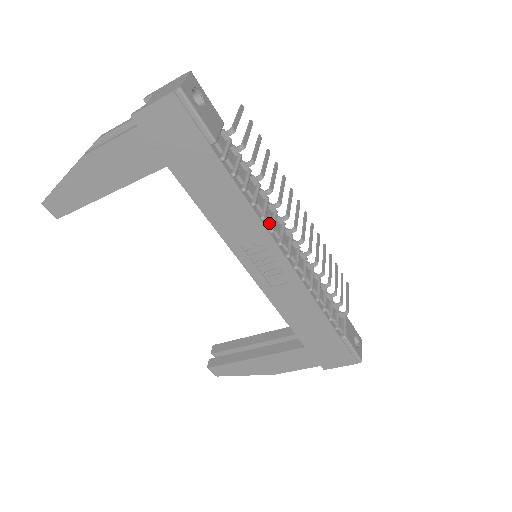
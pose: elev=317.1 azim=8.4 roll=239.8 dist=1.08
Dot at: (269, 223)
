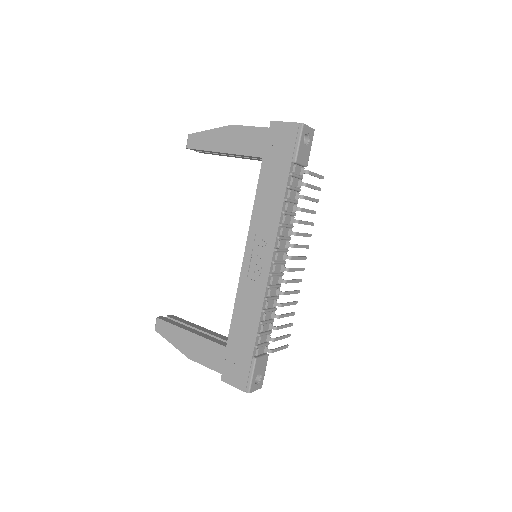
Dot at: (281, 233)
